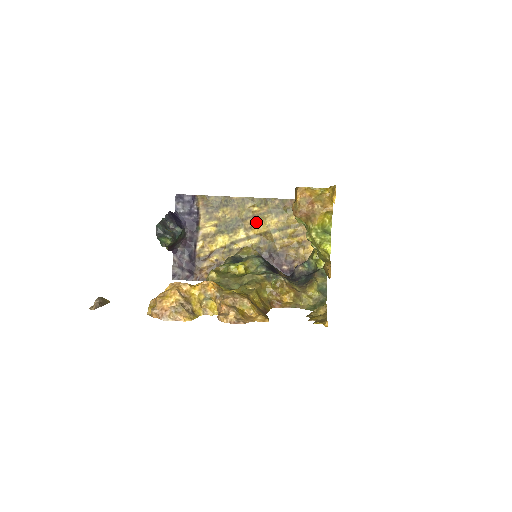
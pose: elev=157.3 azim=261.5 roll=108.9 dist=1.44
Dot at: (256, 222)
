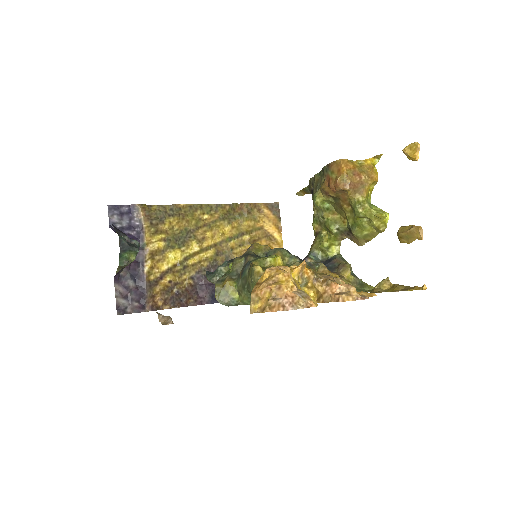
Dot at: (209, 231)
